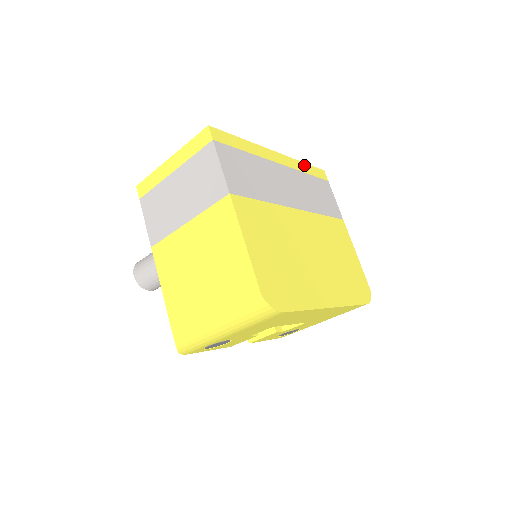
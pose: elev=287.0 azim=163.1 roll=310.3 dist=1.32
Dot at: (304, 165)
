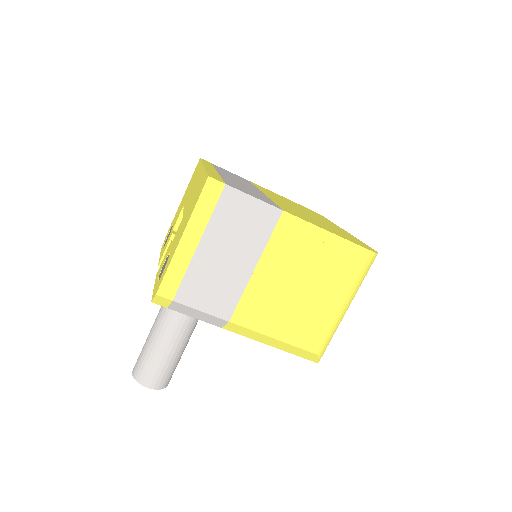
Dot at: (204, 162)
